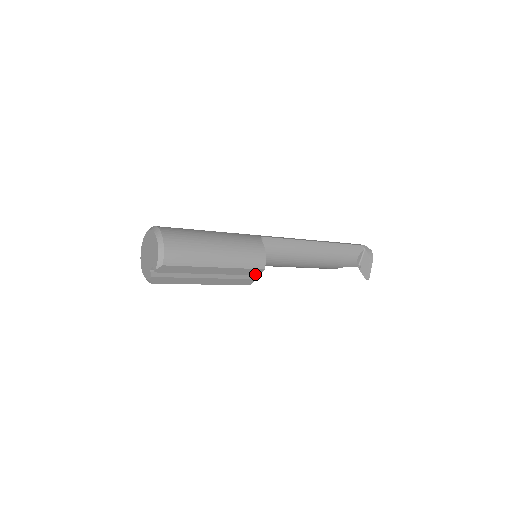
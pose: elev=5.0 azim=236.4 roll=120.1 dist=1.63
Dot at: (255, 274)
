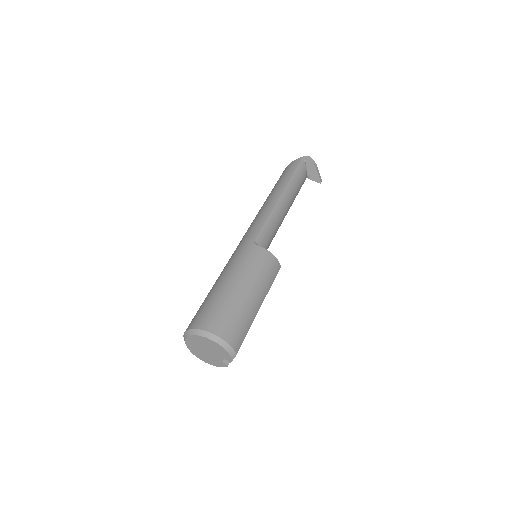
Dot at: occluded
